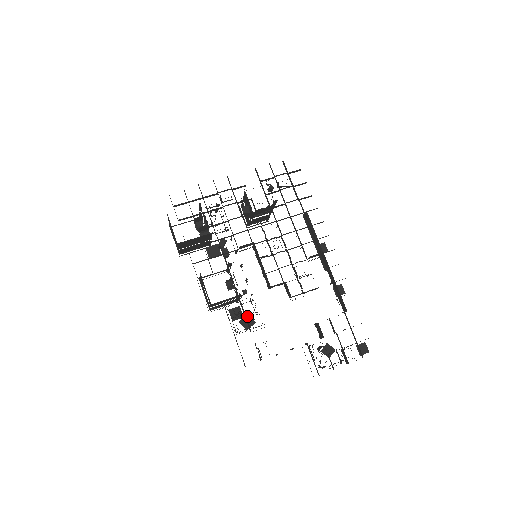
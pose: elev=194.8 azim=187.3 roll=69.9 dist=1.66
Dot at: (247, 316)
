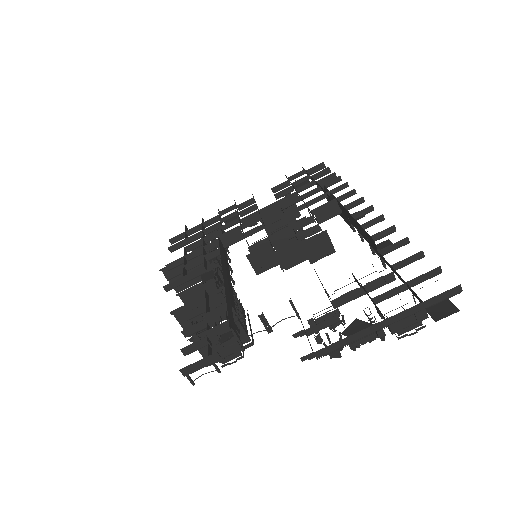
Dot at: occluded
